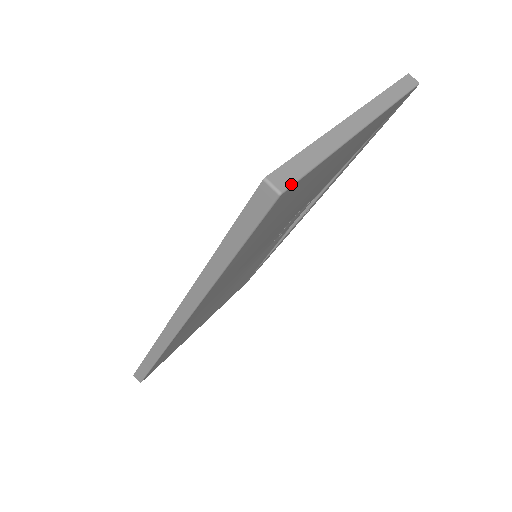
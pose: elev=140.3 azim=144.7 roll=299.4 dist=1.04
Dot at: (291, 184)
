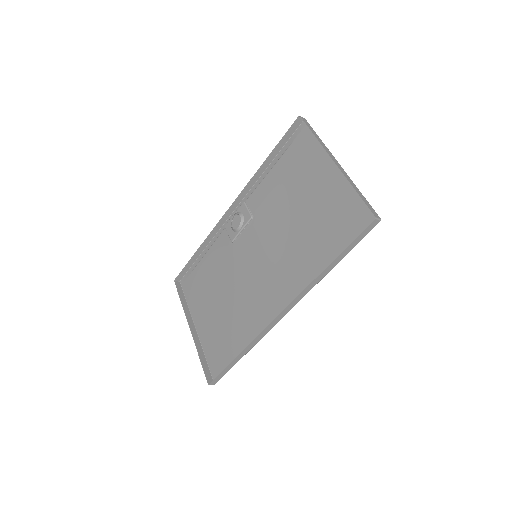
Dot at: occluded
